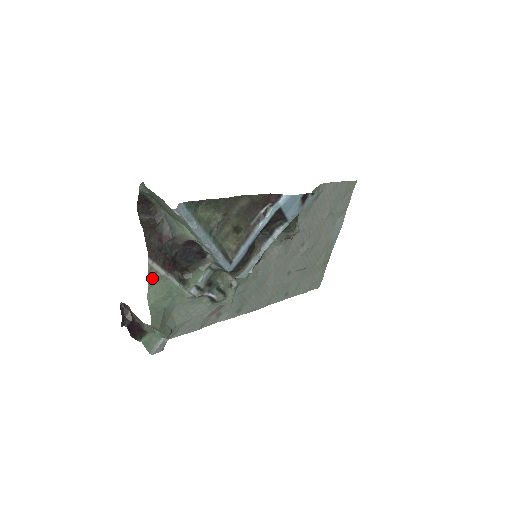
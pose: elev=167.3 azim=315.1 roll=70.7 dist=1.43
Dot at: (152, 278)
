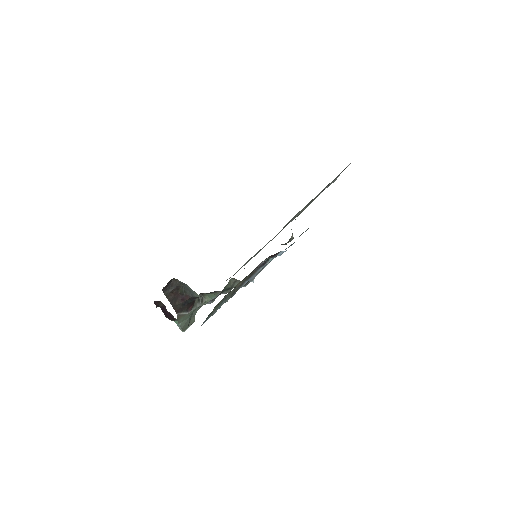
Dot at: (180, 317)
